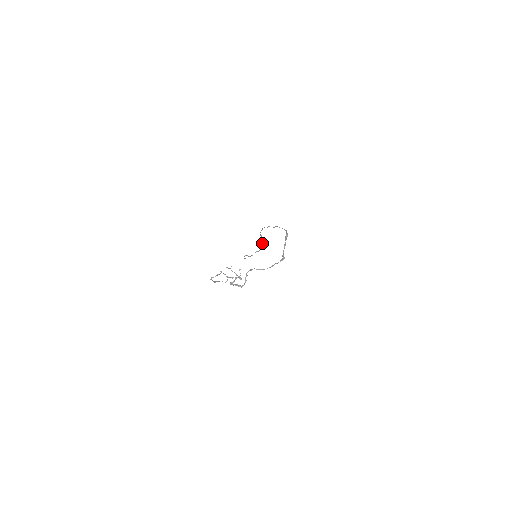
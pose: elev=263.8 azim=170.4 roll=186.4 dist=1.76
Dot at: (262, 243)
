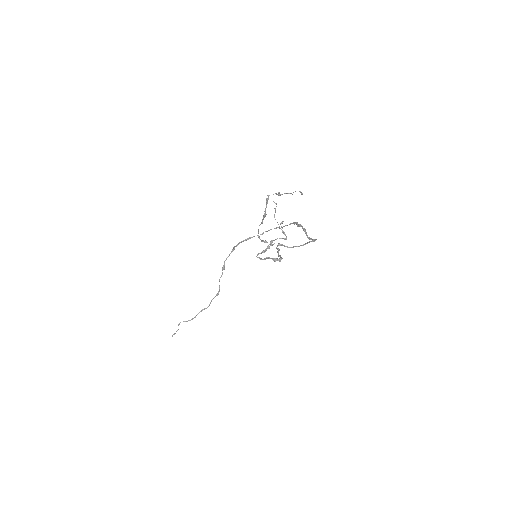
Dot at: (219, 286)
